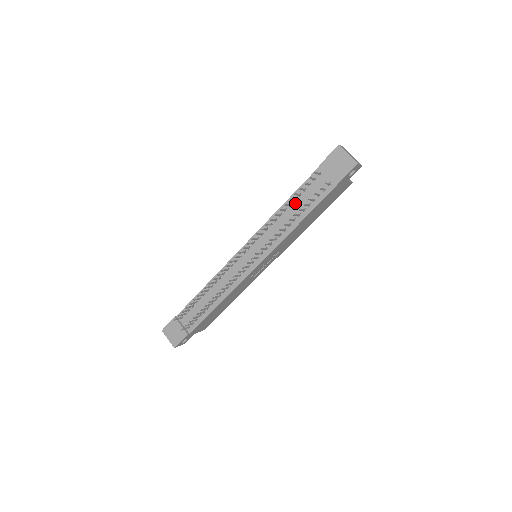
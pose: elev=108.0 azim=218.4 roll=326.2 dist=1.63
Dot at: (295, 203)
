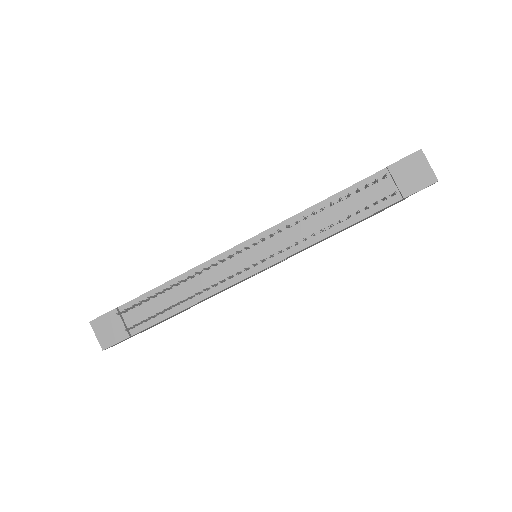
Dot at: (339, 204)
